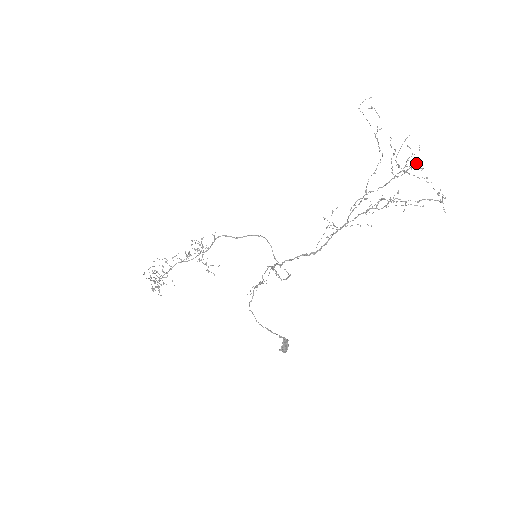
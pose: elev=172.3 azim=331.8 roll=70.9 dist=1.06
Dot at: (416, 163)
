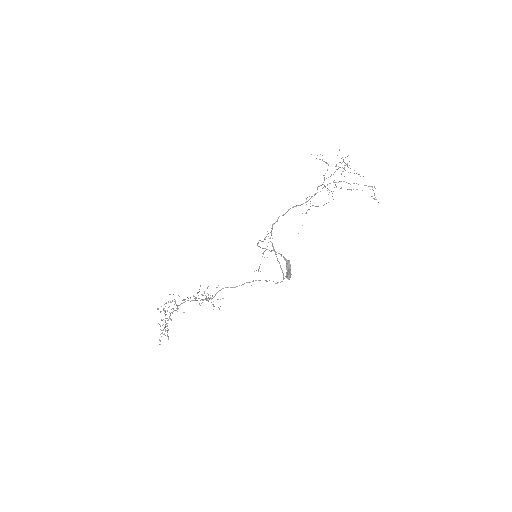
Dot at: (349, 161)
